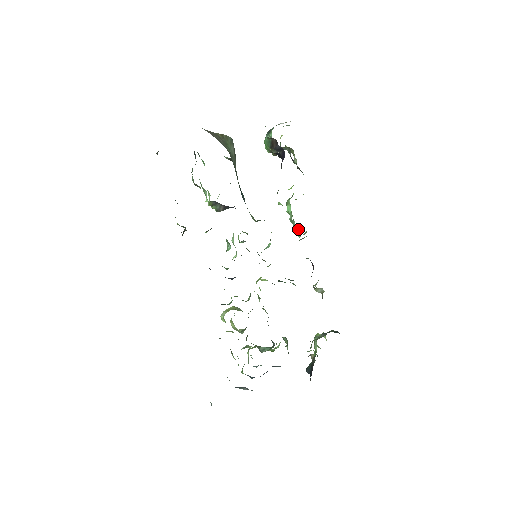
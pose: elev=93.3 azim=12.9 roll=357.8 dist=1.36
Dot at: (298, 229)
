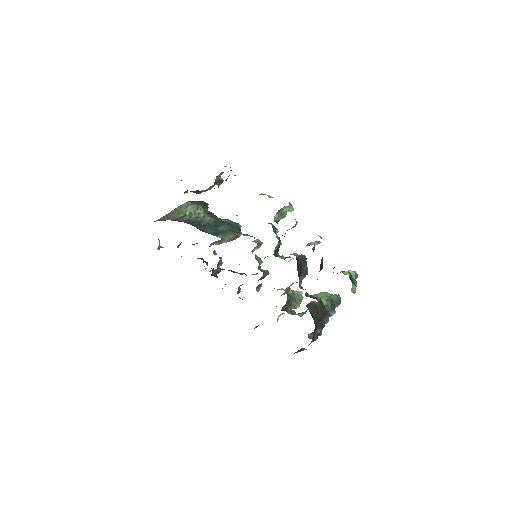
Dot at: occluded
